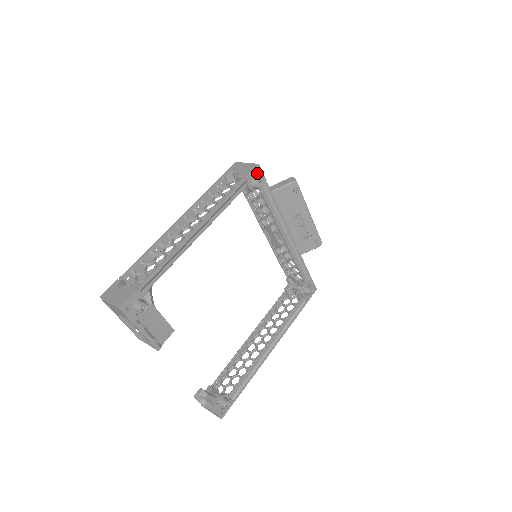
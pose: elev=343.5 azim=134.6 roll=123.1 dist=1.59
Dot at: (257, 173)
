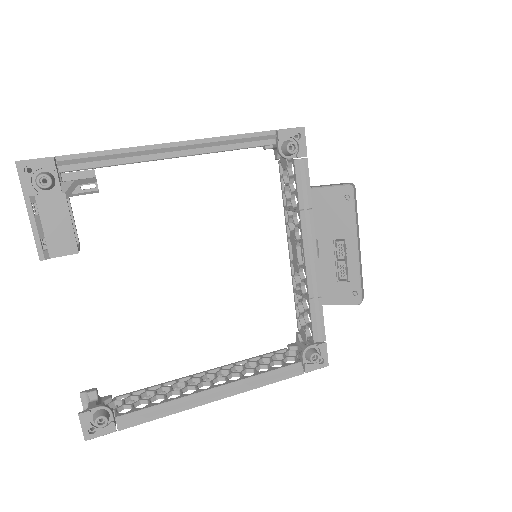
Dot at: (298, 139)
